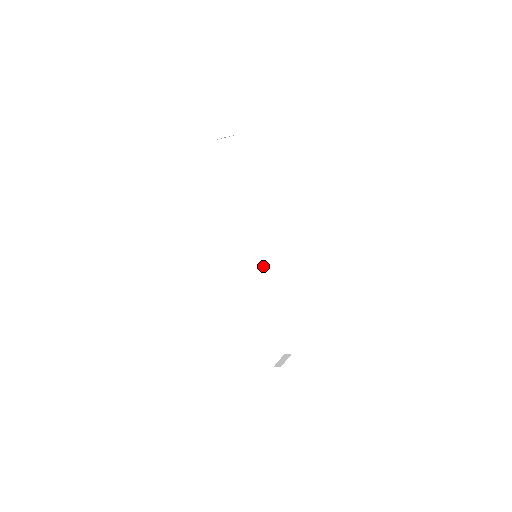
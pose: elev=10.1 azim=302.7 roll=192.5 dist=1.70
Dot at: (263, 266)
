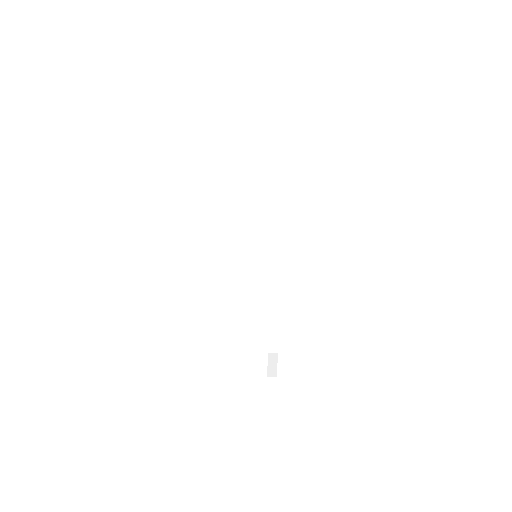
Dot at: (255, 263)
